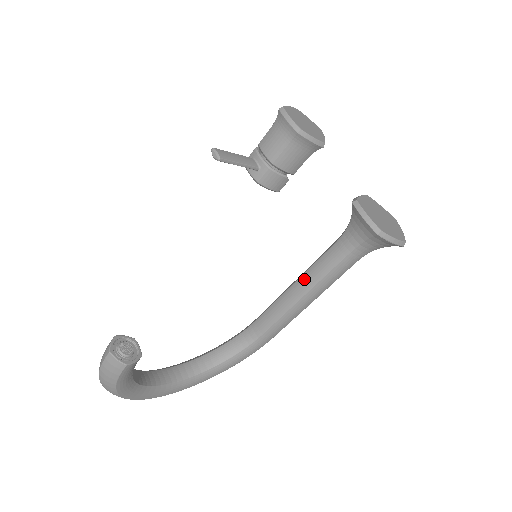
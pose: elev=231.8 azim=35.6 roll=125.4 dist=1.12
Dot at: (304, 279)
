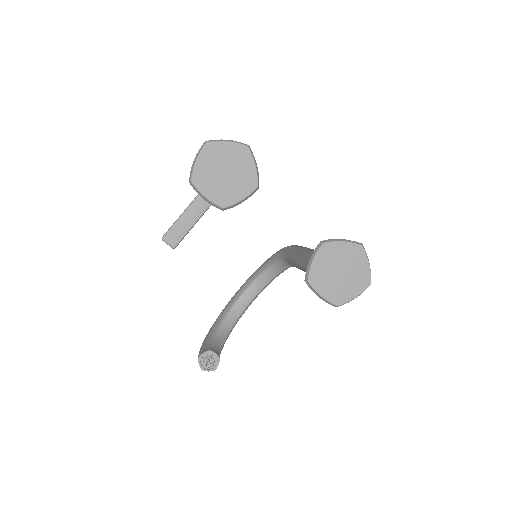
Dot at: (303, 269)
